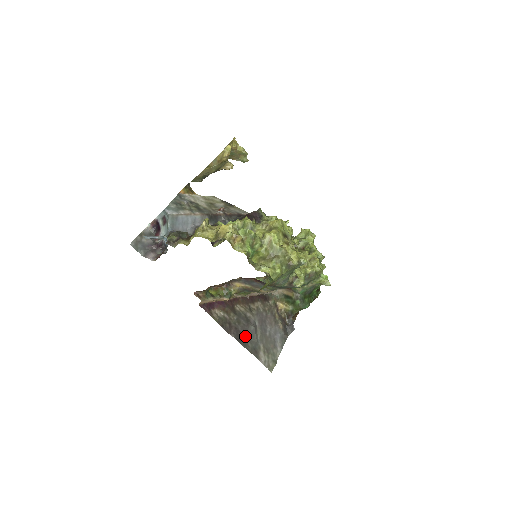
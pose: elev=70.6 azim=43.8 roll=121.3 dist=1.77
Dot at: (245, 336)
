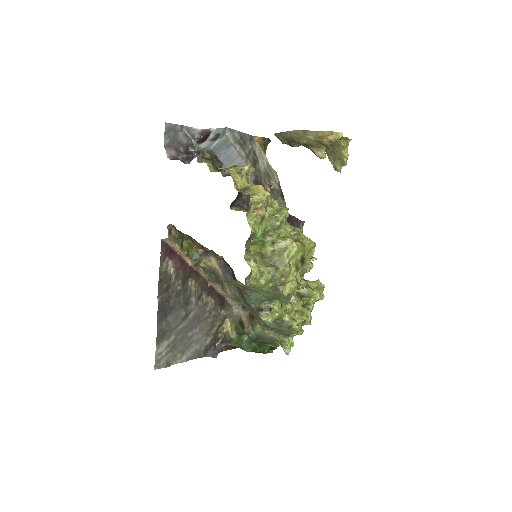
Dot at: (169, 312)
